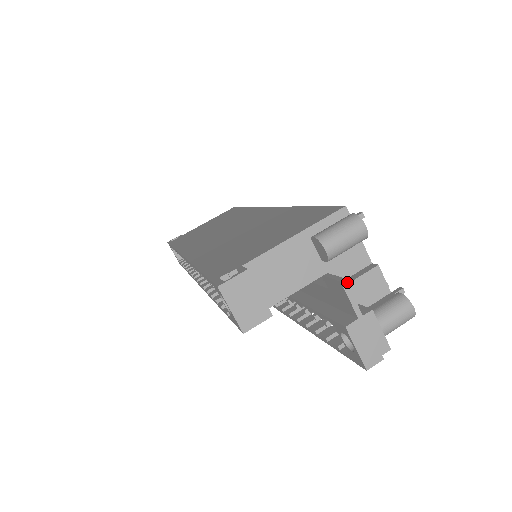
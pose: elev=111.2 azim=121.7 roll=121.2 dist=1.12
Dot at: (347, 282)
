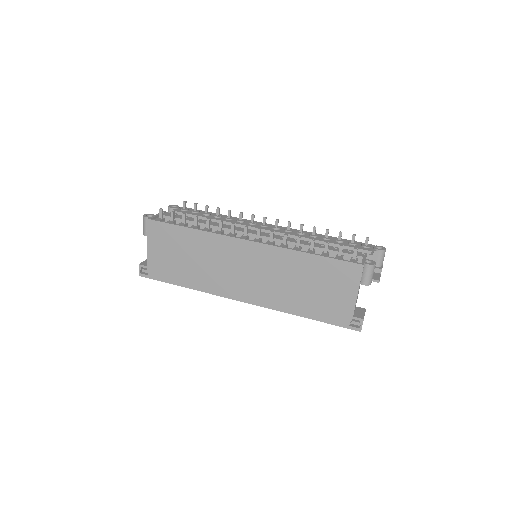
Dot at: occluded
